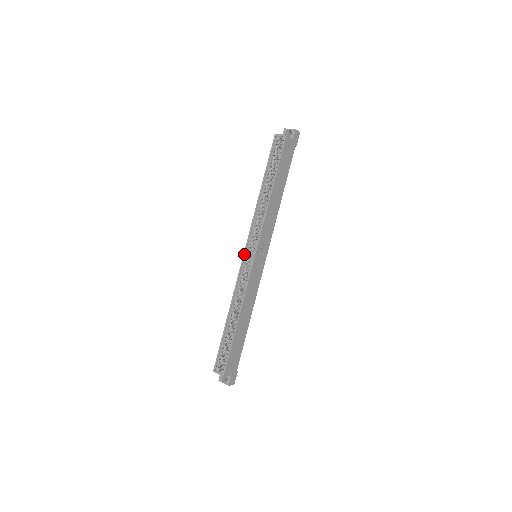
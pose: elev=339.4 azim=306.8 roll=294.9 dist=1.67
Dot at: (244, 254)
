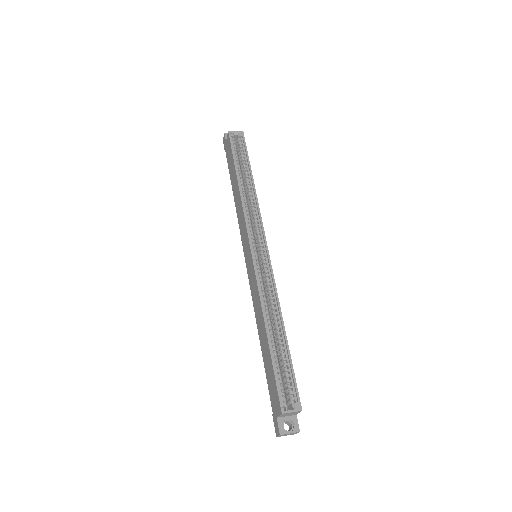
Dot at: (252, 250)
